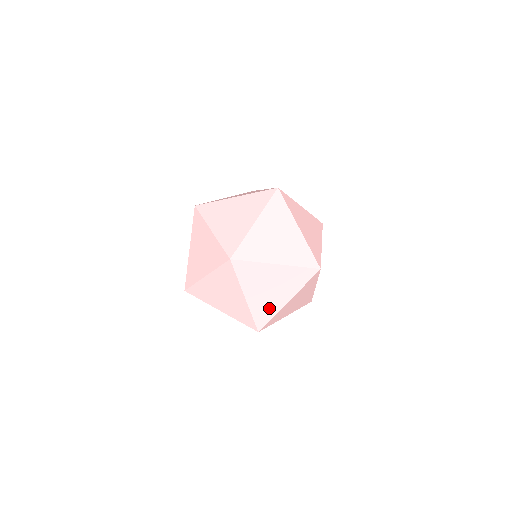
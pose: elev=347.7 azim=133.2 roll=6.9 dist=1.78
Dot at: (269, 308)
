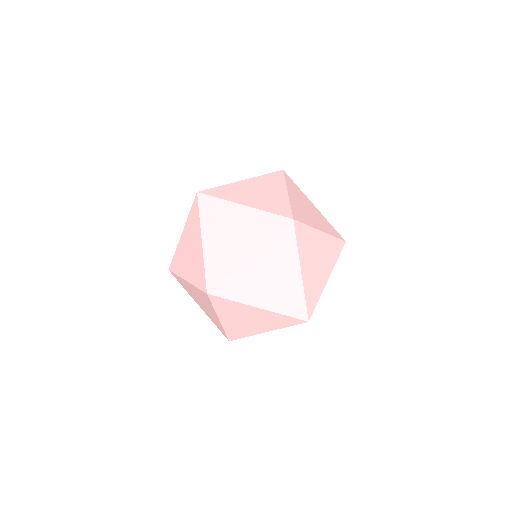
Dot at: (225, 261)
